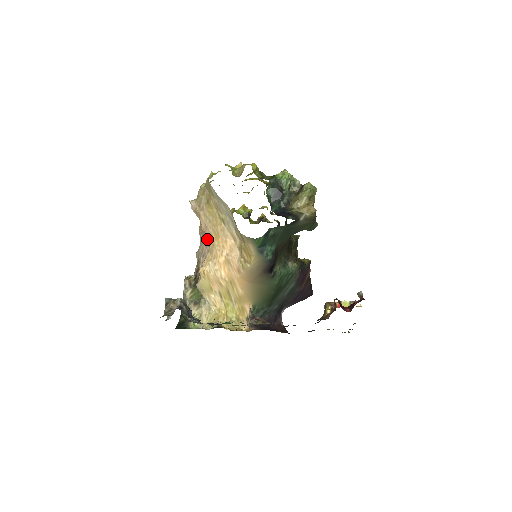
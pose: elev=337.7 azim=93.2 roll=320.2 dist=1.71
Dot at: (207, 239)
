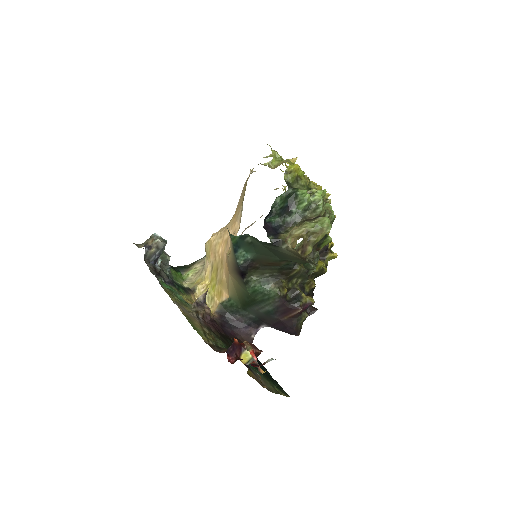
Dot at: occluded
